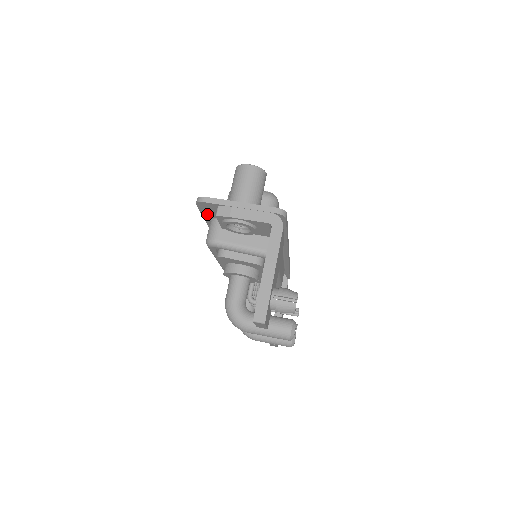
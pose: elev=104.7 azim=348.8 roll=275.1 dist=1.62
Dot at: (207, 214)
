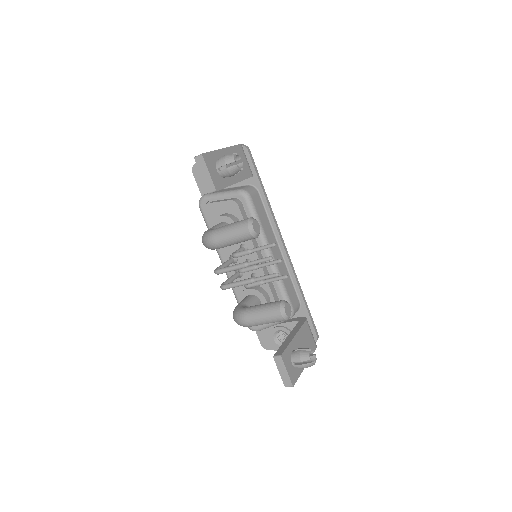
Dot at: (203, 189)
